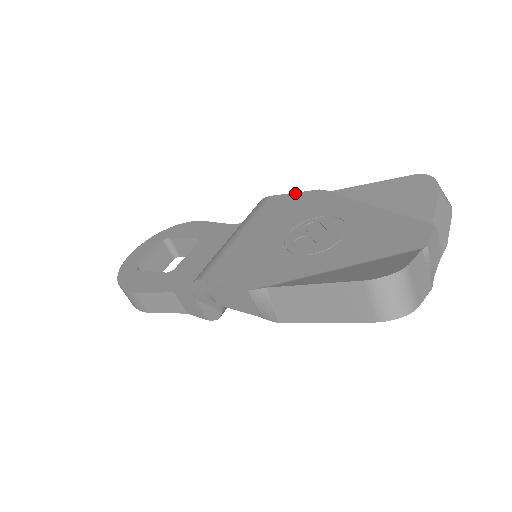
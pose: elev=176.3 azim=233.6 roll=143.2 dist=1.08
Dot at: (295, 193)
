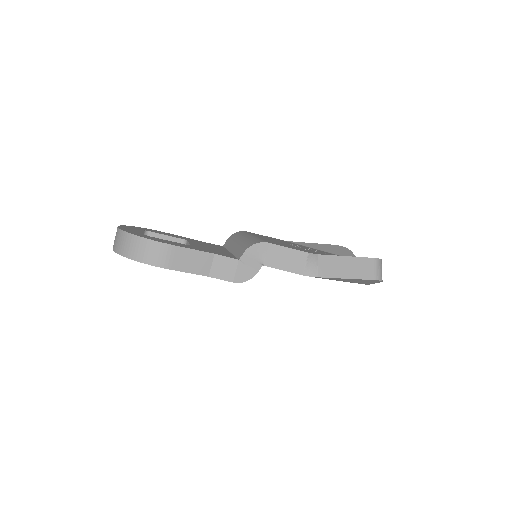
Dot at: occluded
